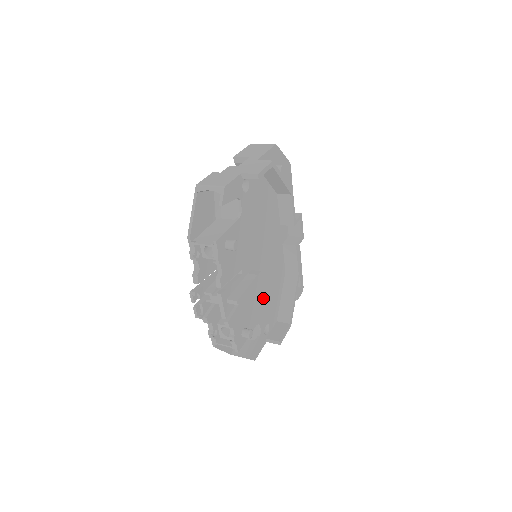
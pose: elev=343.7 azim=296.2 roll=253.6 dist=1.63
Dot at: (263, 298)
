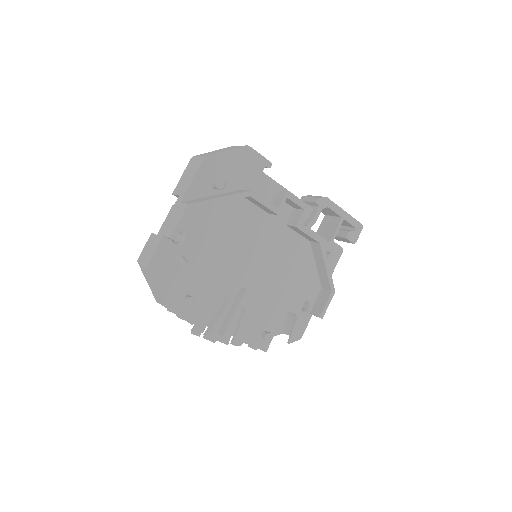
Dot at: (281, 290)
